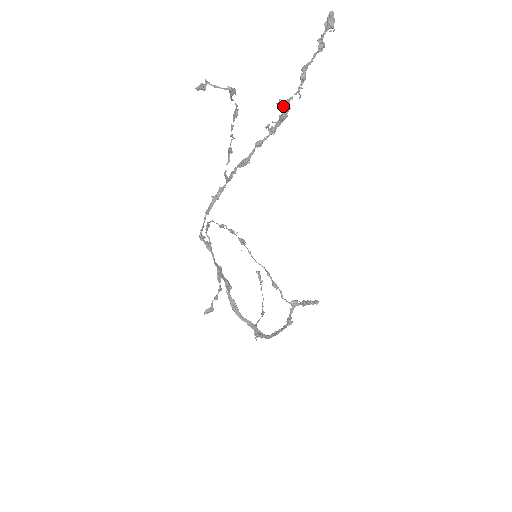
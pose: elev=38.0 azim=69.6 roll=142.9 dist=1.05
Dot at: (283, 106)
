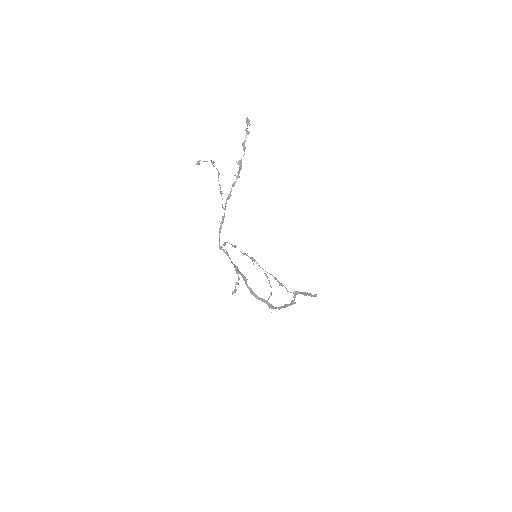
Dot at: (239, 163)
